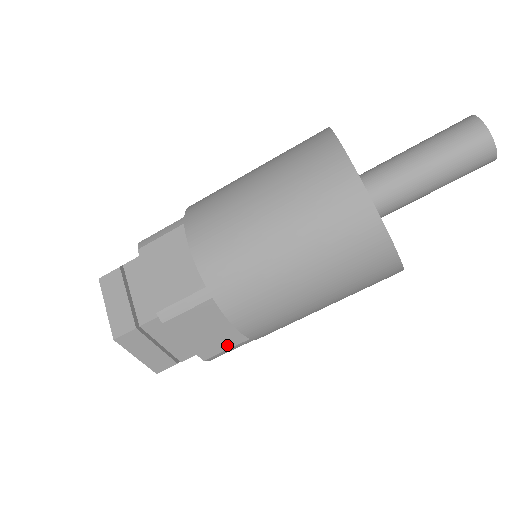
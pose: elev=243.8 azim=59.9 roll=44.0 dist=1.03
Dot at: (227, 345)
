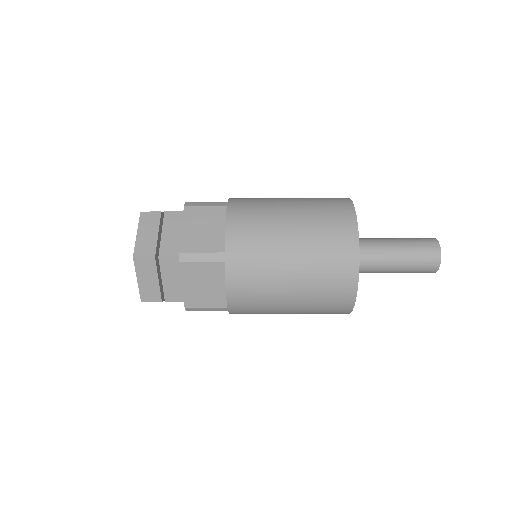
Dot at: occluded
